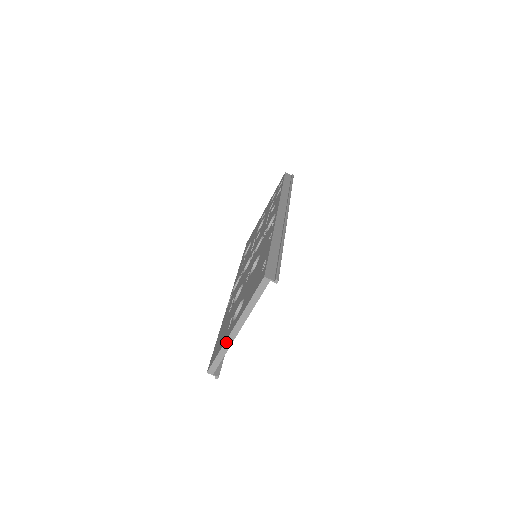
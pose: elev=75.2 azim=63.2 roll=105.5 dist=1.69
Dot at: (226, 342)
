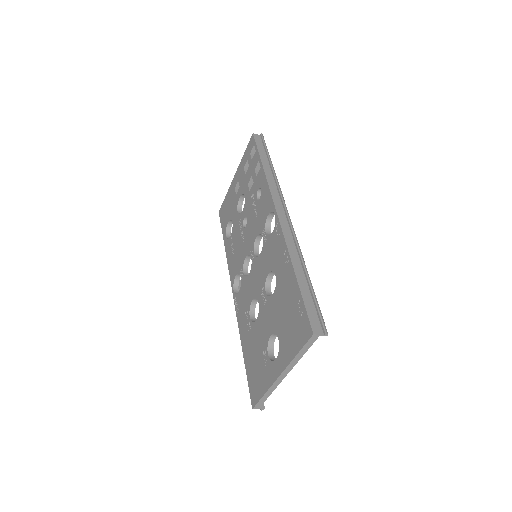
Dot at: (272, 386)
